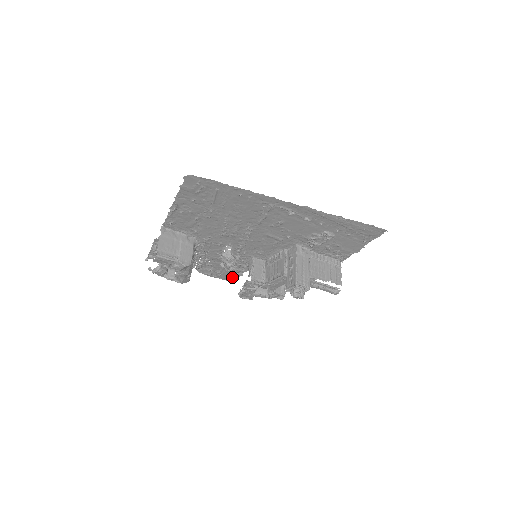
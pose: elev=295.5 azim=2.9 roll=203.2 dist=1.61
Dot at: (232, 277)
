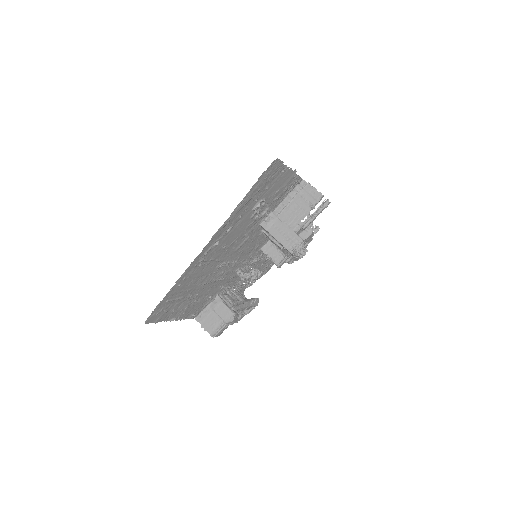
Dot at: occluded
